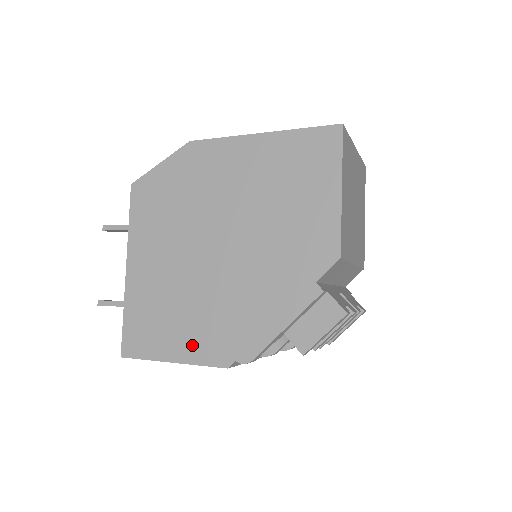
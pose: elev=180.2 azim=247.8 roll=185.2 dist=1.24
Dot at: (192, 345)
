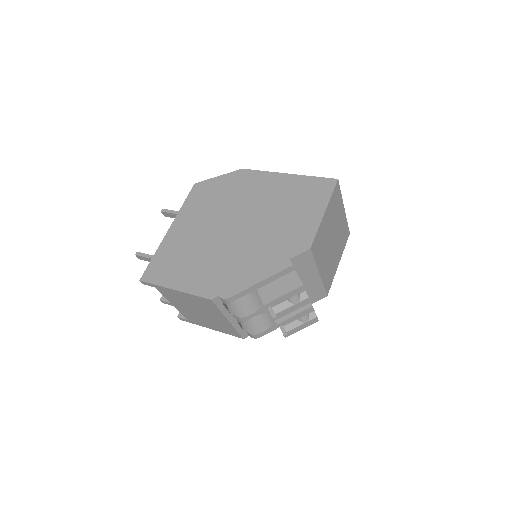
Dot at: (193, 281)
